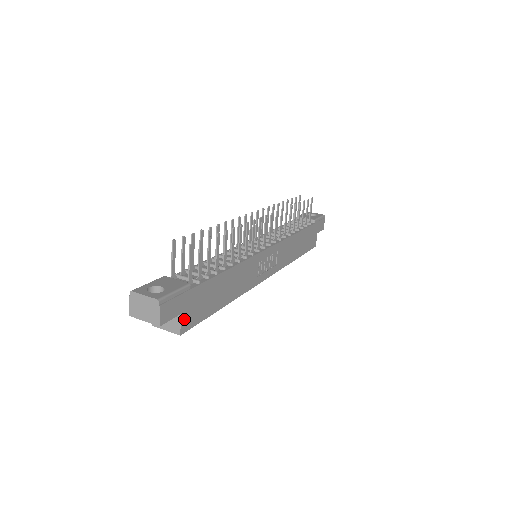
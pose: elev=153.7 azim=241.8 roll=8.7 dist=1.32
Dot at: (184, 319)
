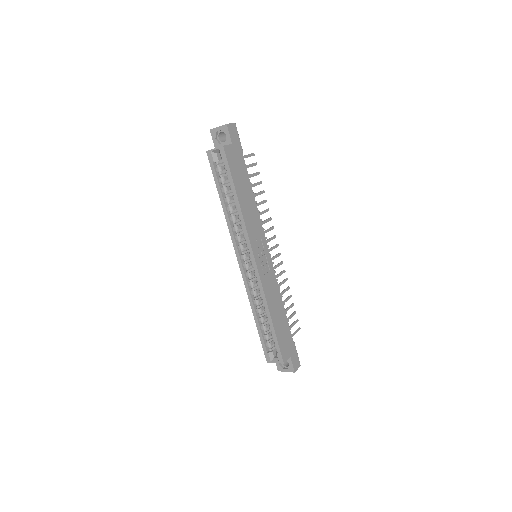
Dot at: (230, 148)
